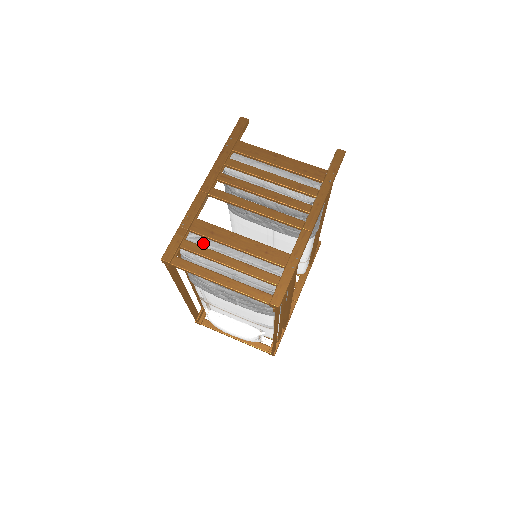
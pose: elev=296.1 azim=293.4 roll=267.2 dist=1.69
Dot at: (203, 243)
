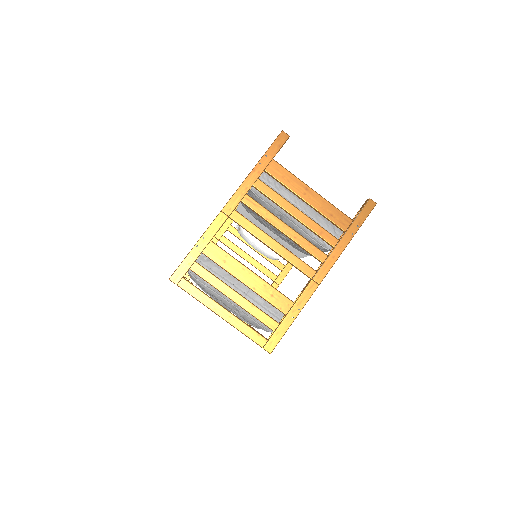
Dot at: (213, 268)
